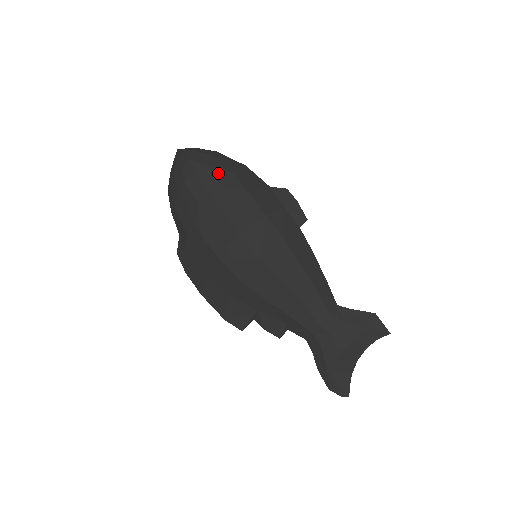
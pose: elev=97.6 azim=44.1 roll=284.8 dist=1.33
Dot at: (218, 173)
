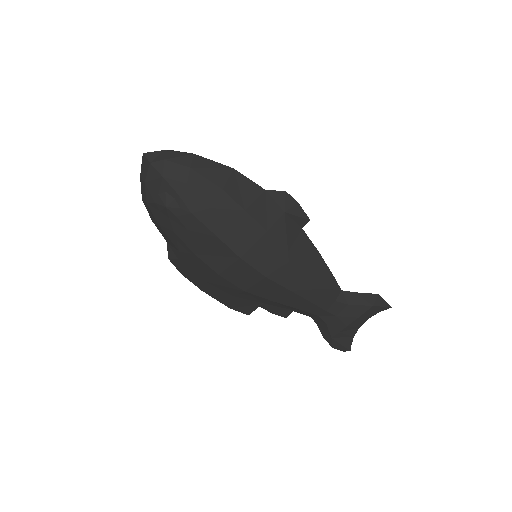
Dot at: (205, 193)
